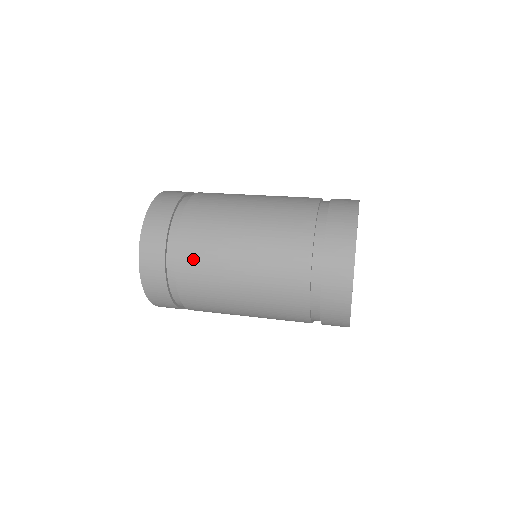
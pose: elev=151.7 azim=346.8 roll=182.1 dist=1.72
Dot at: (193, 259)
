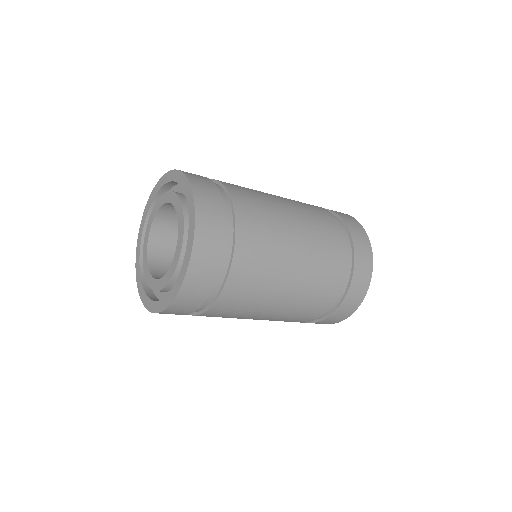
Dot at: (236, 301)
